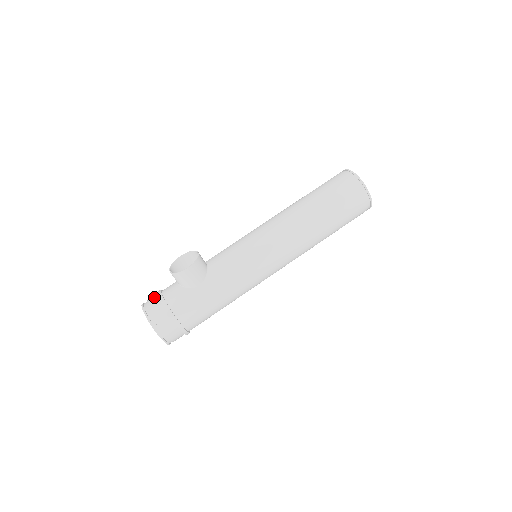
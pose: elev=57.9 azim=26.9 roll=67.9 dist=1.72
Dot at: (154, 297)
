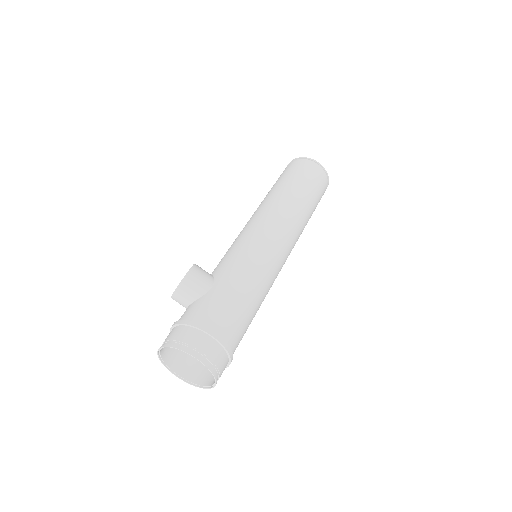
Dot at: occluded
